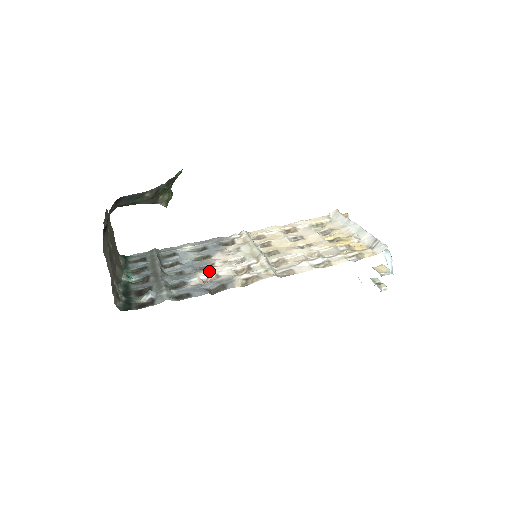
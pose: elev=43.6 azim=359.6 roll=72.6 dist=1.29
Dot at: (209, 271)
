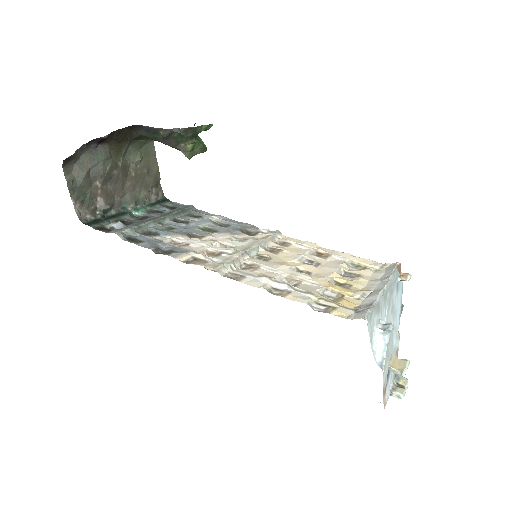
Dot at: (188, 238)
